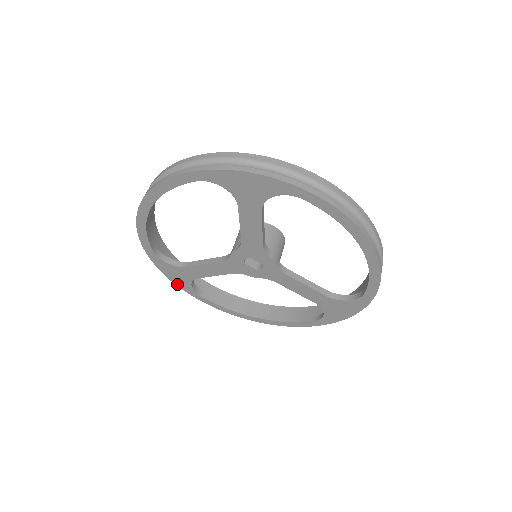
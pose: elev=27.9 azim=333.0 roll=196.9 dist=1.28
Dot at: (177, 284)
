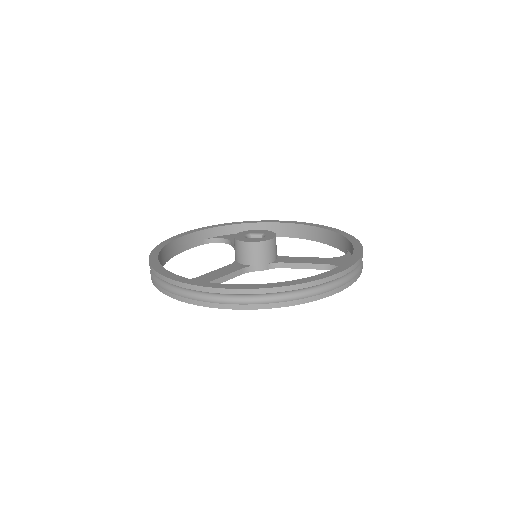
Dot at: occluded
